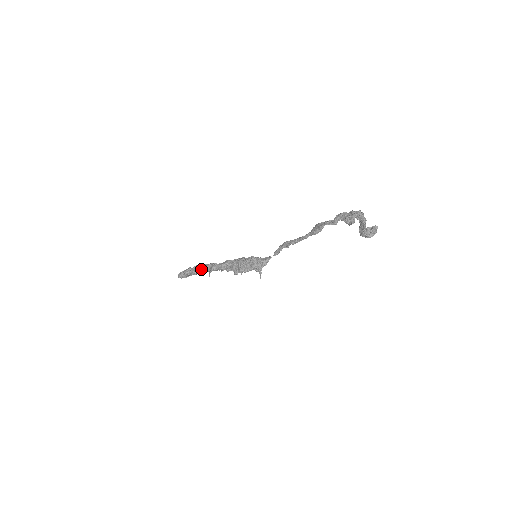
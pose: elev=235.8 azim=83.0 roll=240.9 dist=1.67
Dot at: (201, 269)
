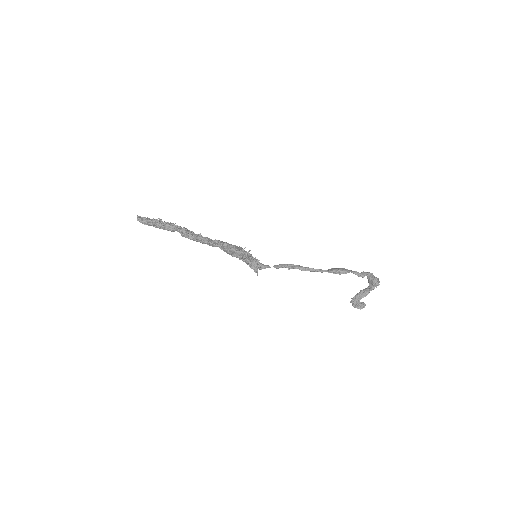
Dot at: (181, 229)
